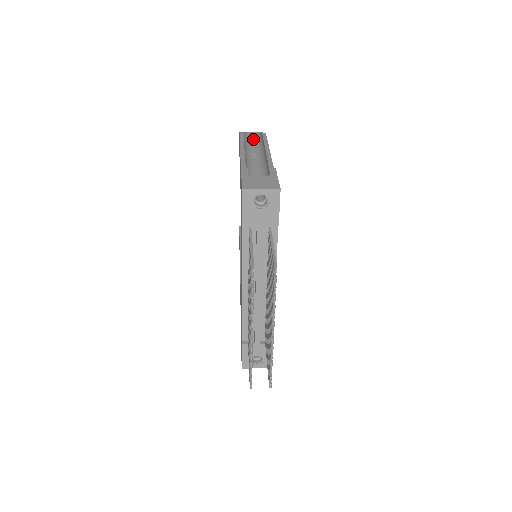
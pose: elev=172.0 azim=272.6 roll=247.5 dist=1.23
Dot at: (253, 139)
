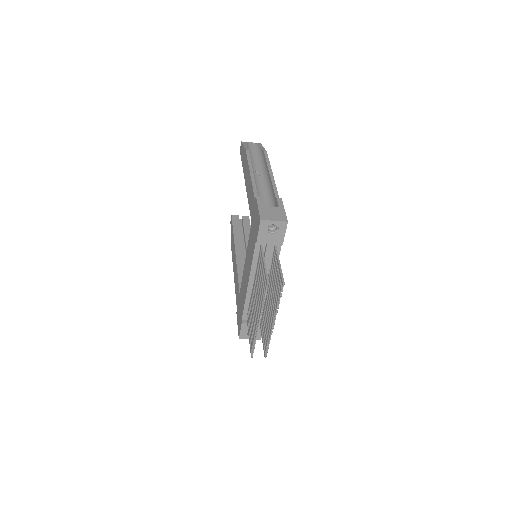
Dot at: (254, 151)
